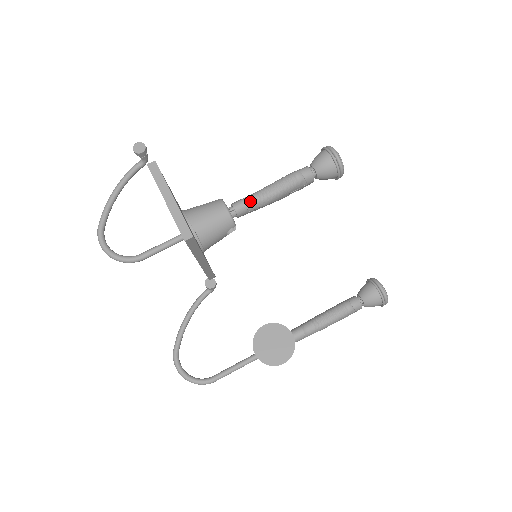
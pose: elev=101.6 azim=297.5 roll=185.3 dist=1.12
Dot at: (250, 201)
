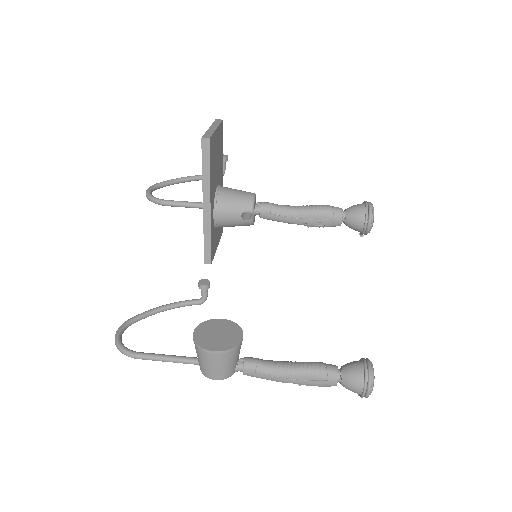
Dot at: (277, 205)
